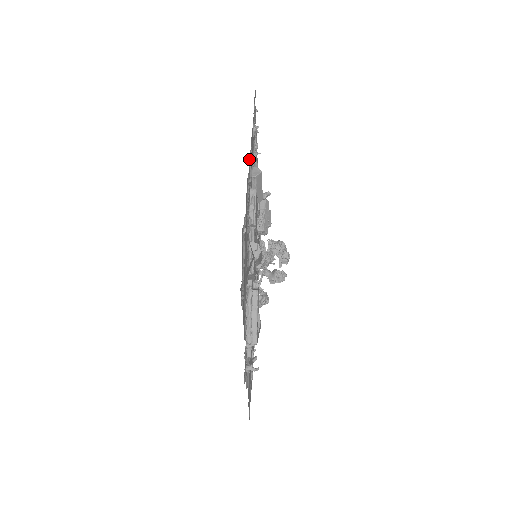
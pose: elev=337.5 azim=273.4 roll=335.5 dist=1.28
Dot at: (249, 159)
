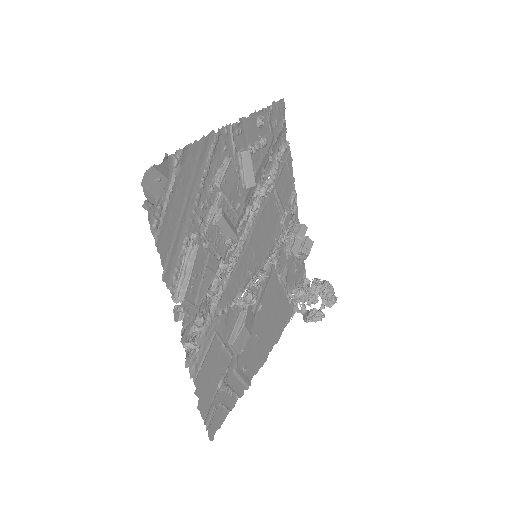
Dot at: (227, 127)
